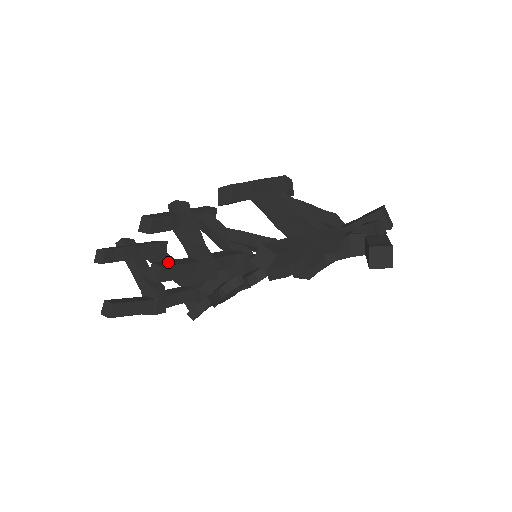
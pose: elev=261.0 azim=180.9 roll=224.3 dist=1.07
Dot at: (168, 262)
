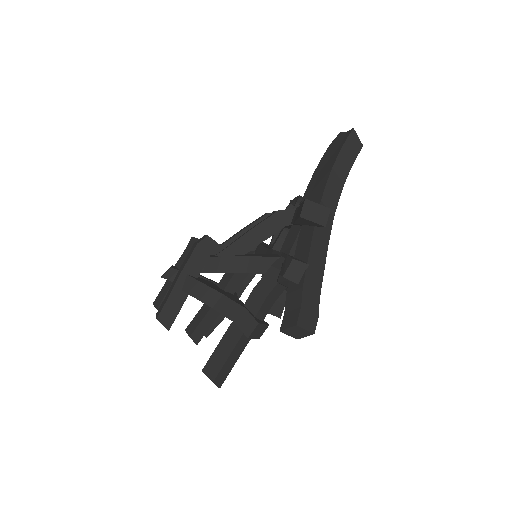
Dot at: (194, 322)
